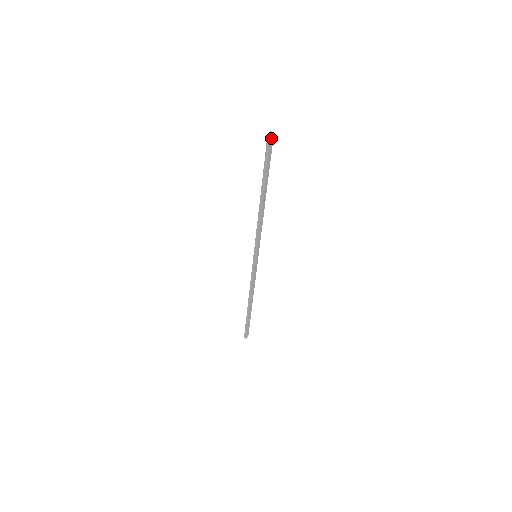
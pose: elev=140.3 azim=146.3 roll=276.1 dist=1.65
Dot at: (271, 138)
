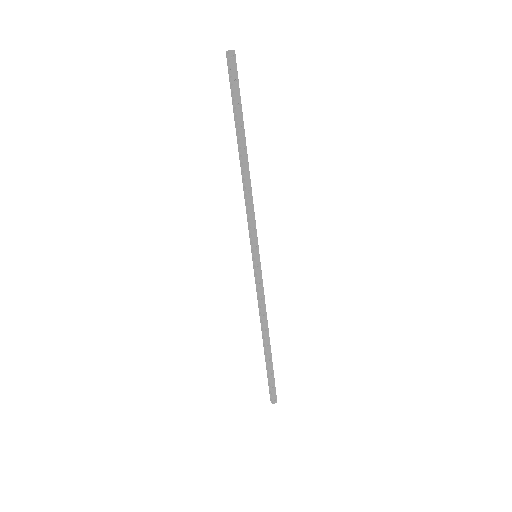
Dot at: (231, 57)
